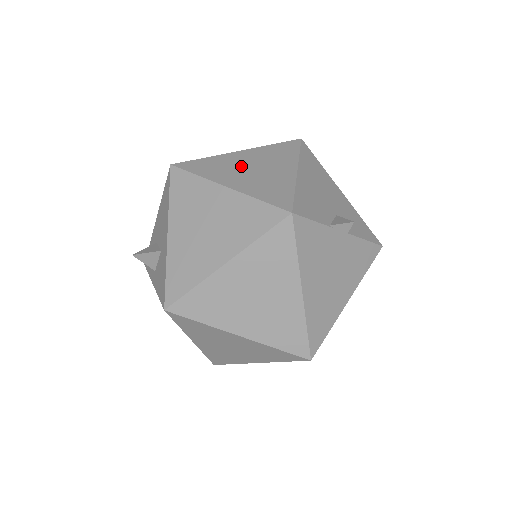
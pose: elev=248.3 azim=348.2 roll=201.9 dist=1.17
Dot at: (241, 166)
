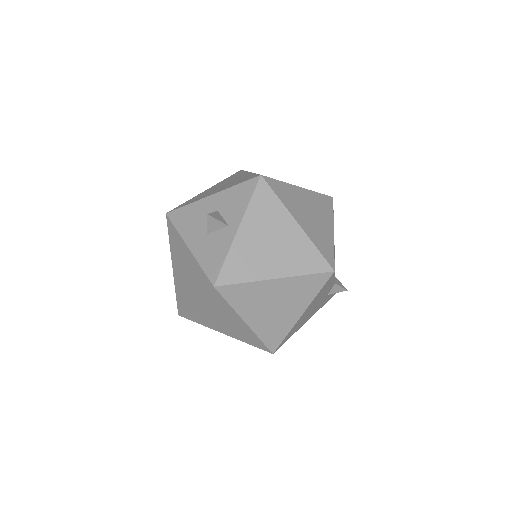
Dot at: occluded
